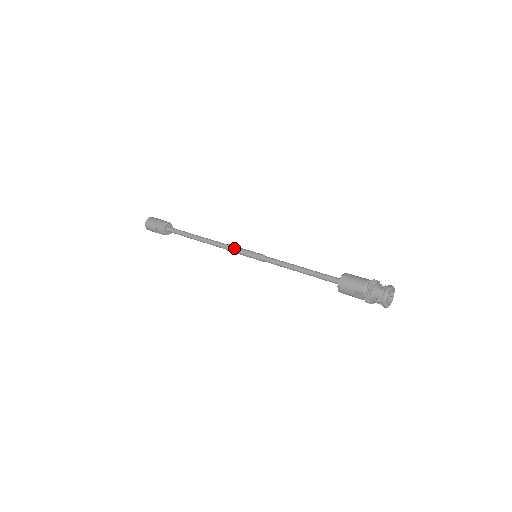
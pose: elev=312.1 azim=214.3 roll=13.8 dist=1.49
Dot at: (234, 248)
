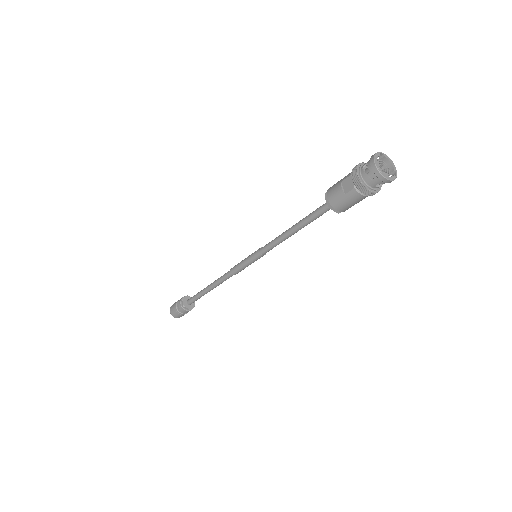
Dot at: (237, 264)
